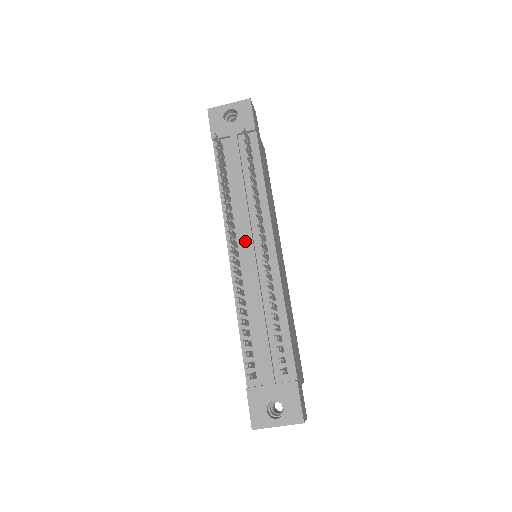
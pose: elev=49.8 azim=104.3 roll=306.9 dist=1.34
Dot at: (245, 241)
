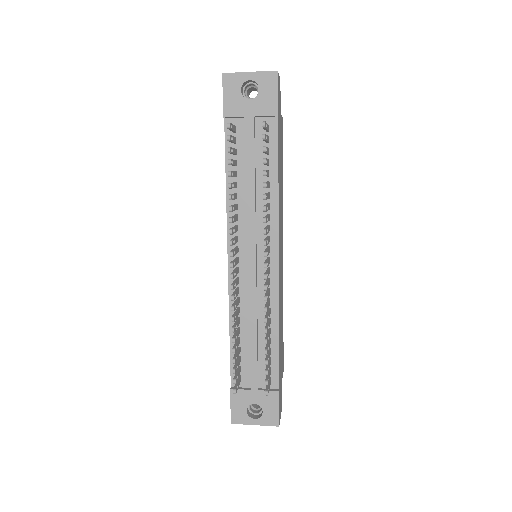
Dot at: (247, 247)
